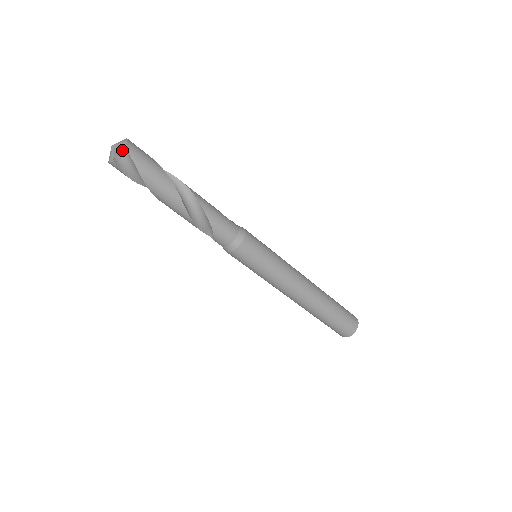
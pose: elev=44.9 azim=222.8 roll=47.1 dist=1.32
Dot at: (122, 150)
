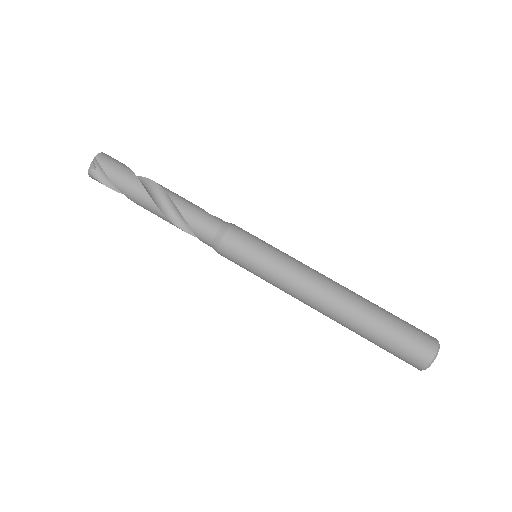
Dot at: (95, 162)
